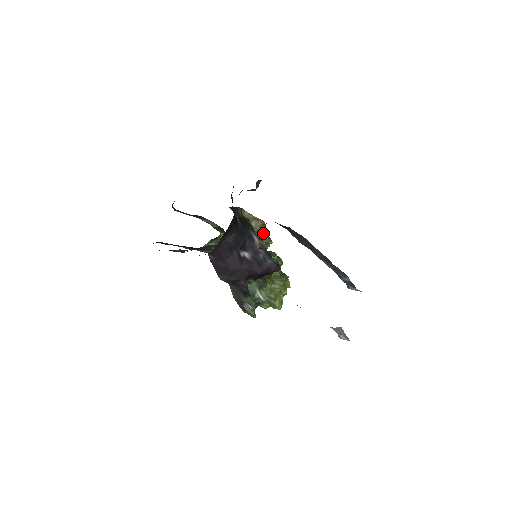
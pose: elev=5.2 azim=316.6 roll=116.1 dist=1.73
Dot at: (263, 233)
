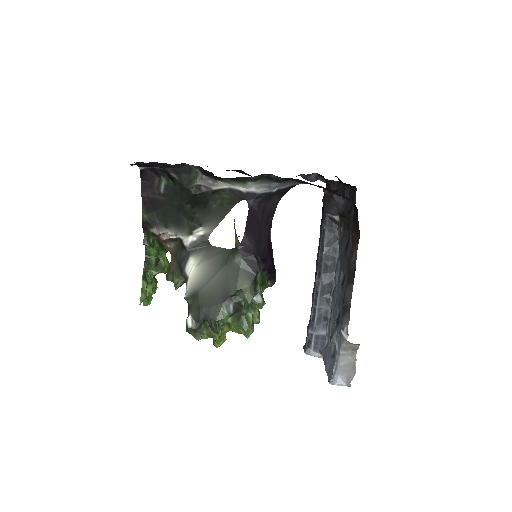
Dot at: occluded
